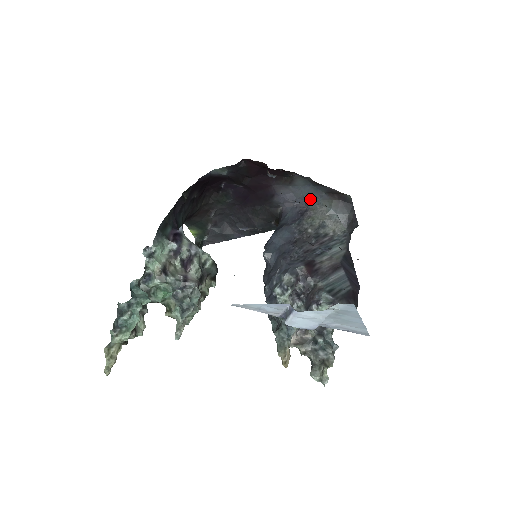
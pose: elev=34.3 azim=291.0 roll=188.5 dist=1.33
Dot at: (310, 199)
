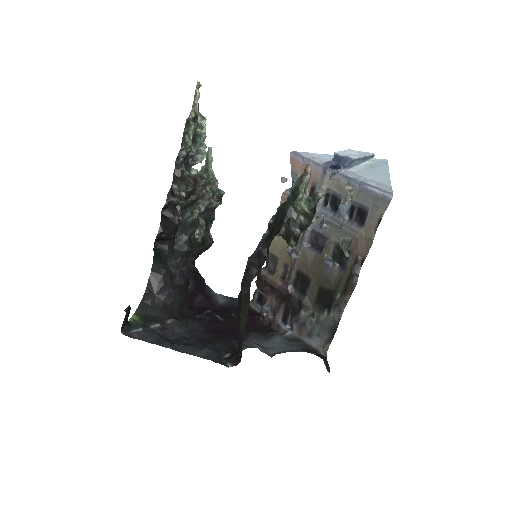
Dot at: (281, 352)
